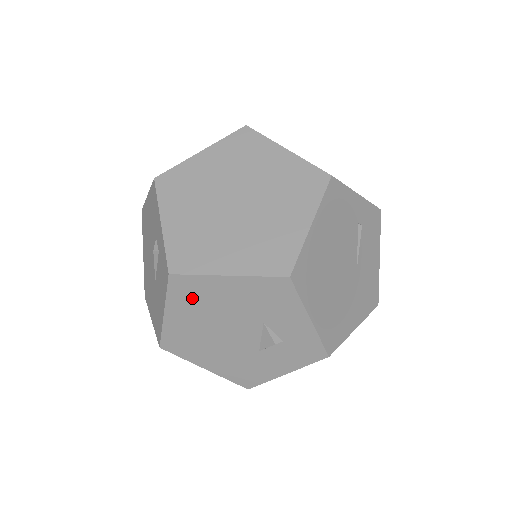
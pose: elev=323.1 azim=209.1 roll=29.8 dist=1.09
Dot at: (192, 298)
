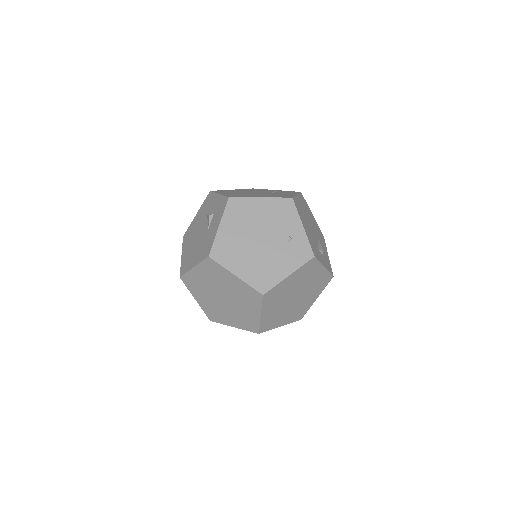
Dot at: (189, 237)
